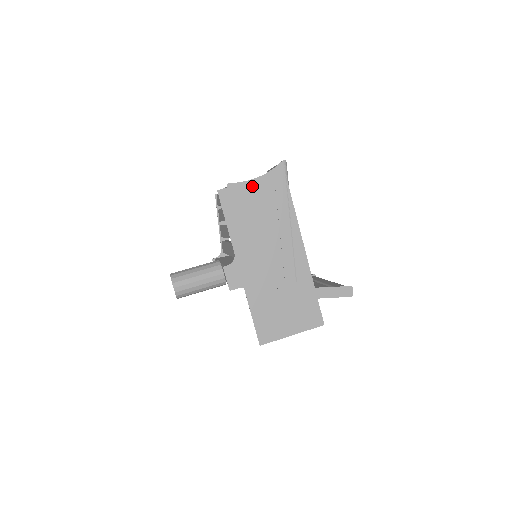
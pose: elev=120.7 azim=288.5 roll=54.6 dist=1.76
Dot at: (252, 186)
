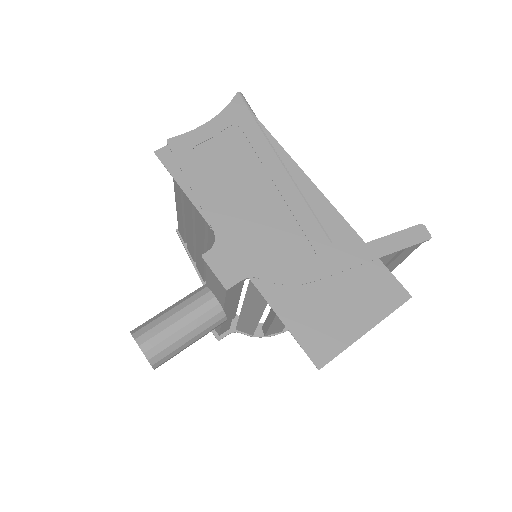
Dot at: (205, 133)
